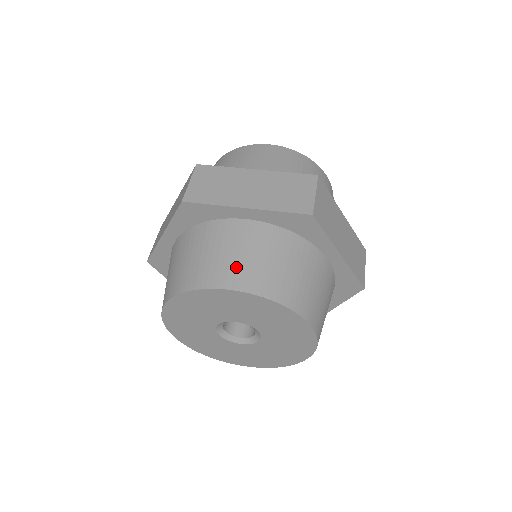
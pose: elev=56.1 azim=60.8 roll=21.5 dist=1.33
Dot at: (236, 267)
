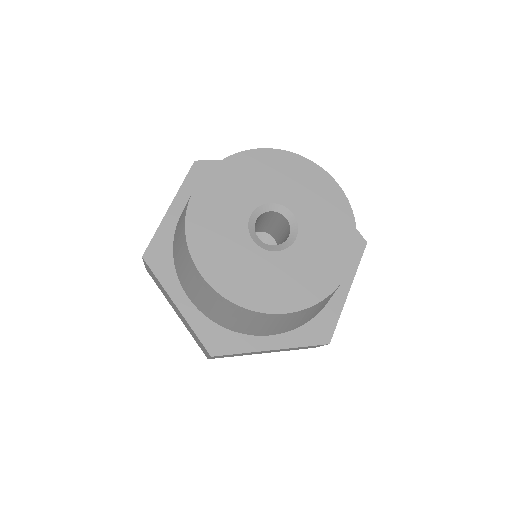
Dot at: occluded
